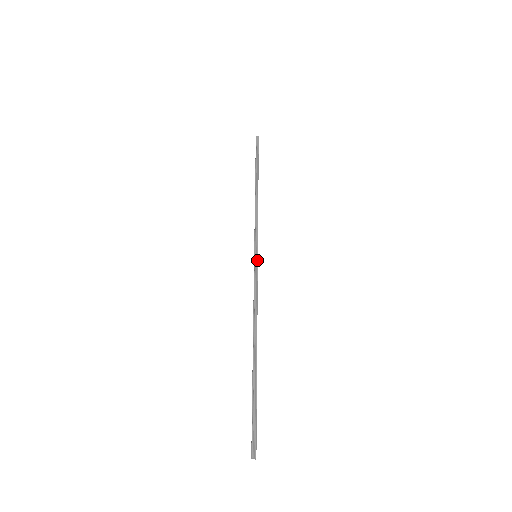
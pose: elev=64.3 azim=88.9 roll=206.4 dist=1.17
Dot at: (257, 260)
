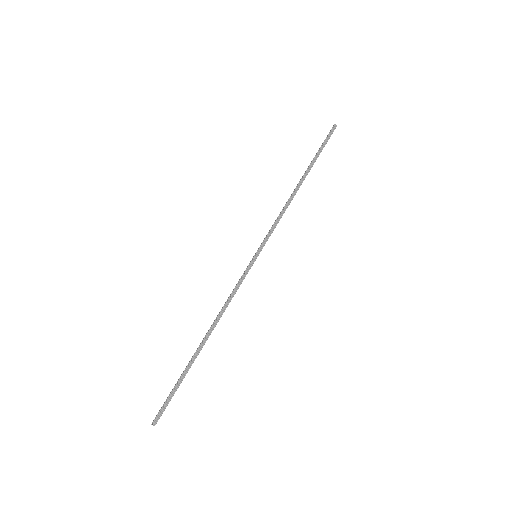
Dot at: (254, 261)
